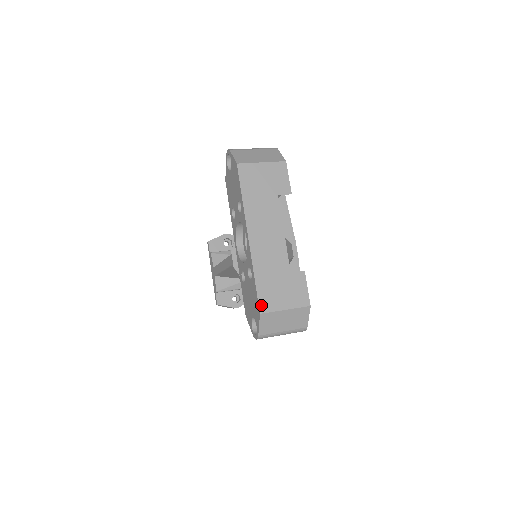
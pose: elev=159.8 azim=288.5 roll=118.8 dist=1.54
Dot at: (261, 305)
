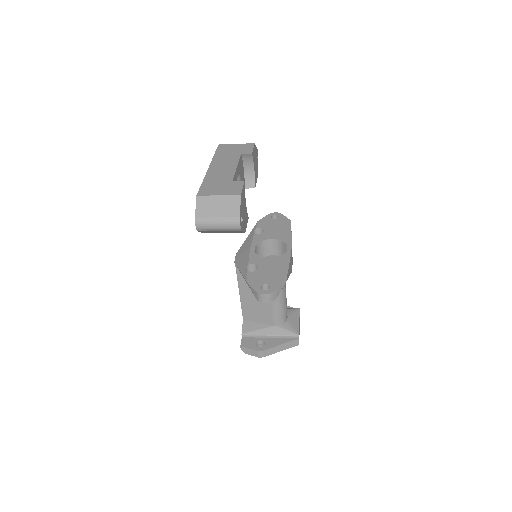
Dot at: (200, 192)
